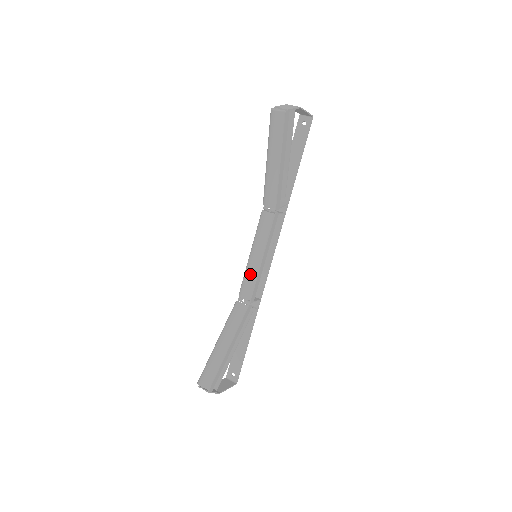
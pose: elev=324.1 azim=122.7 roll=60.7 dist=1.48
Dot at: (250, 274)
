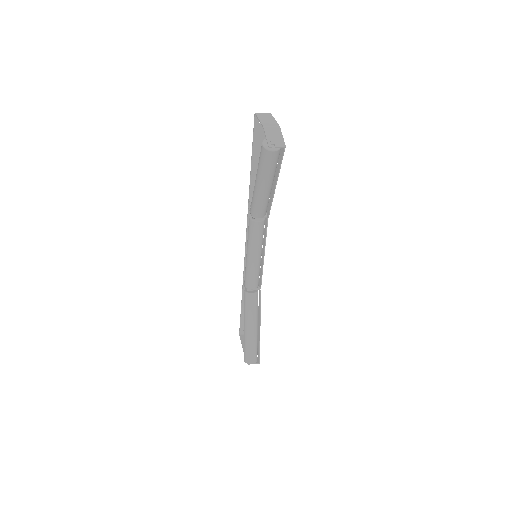
Dot at: (256, 271)
